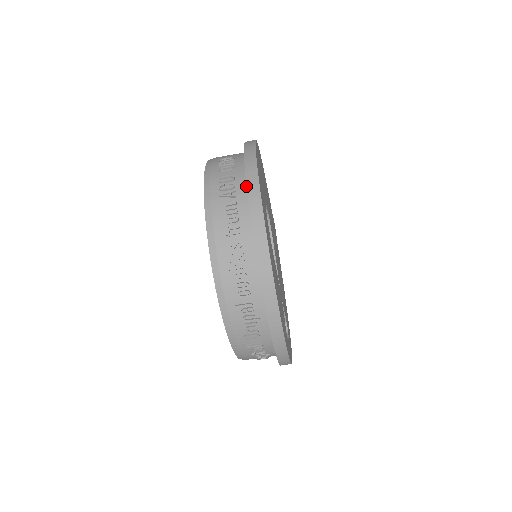
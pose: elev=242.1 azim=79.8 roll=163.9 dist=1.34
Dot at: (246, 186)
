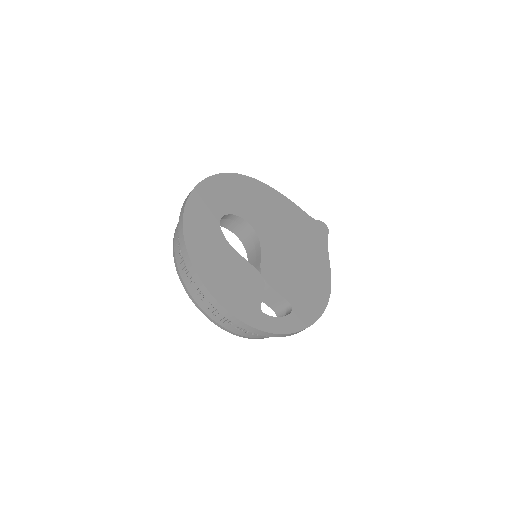
Dot at: occluded
